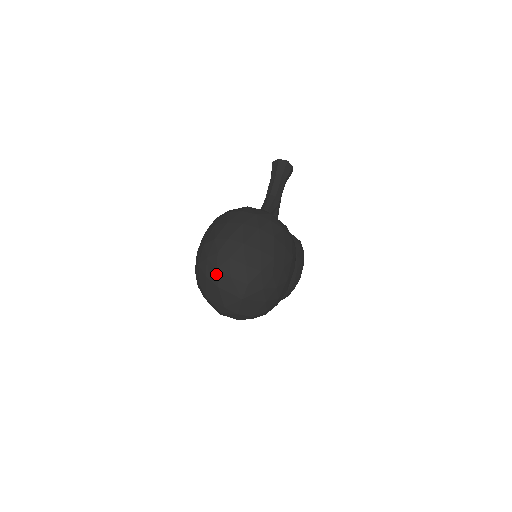
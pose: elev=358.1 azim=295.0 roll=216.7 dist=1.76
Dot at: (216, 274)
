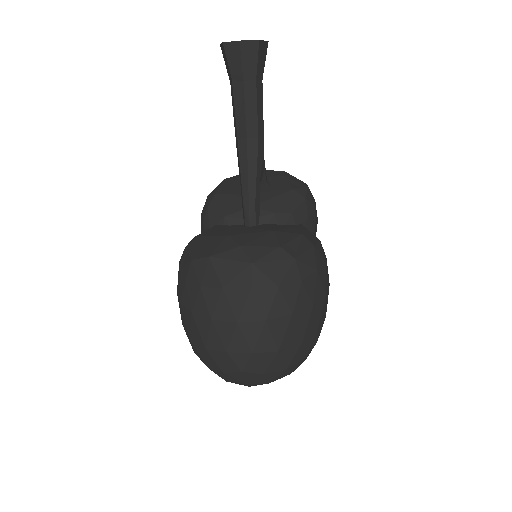
Dot at: occluded
